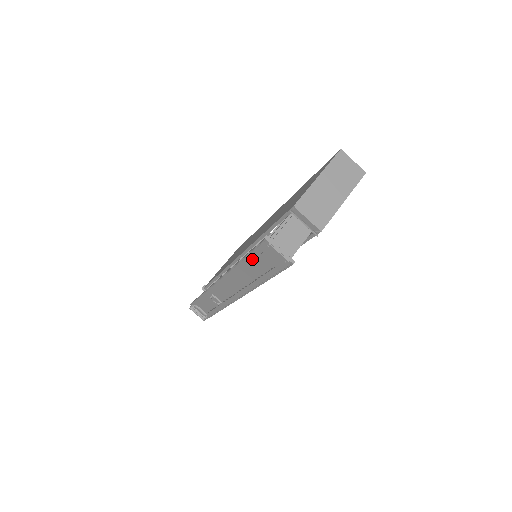
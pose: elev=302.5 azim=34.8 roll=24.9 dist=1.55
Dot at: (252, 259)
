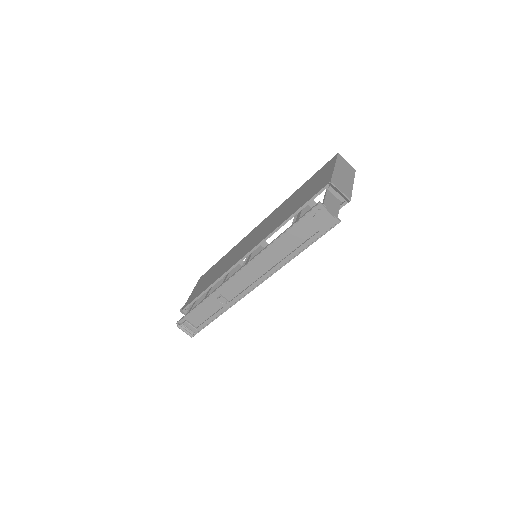
Dot at: (295, 230)
